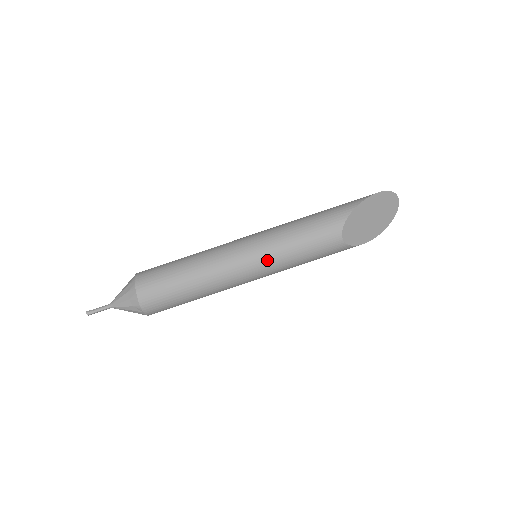
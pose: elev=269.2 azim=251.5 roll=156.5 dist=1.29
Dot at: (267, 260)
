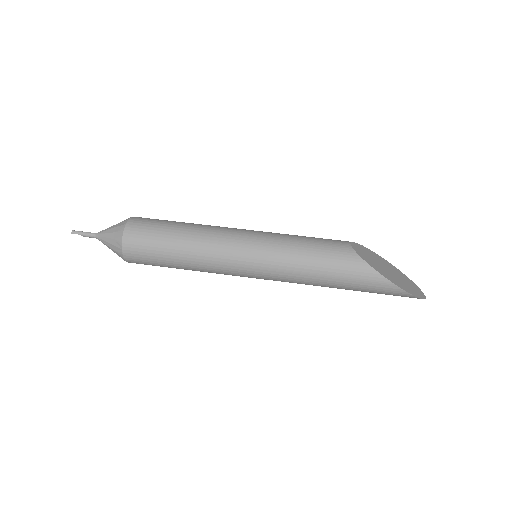
Dot at: (268, 233)
